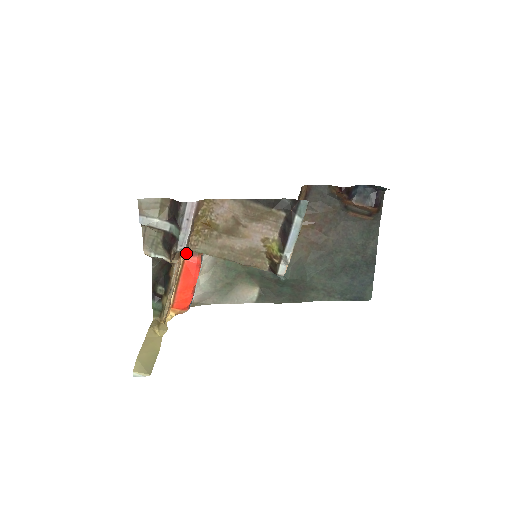
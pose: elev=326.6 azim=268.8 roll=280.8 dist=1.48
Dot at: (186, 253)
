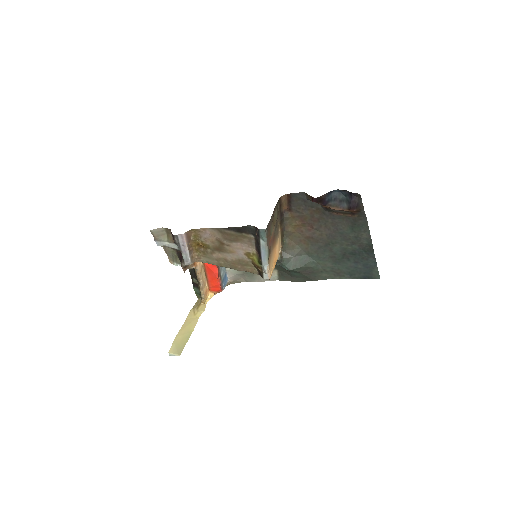
Dot at: occluded
